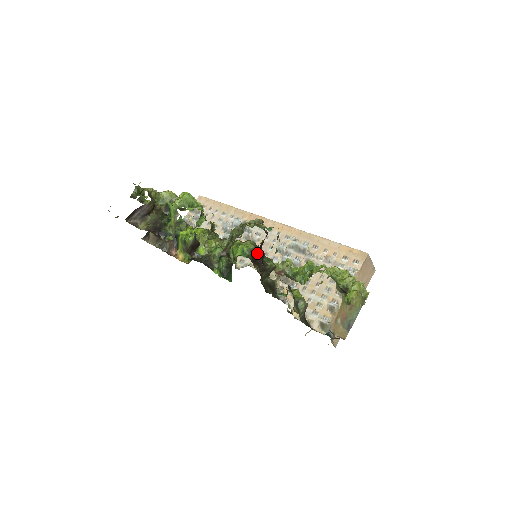
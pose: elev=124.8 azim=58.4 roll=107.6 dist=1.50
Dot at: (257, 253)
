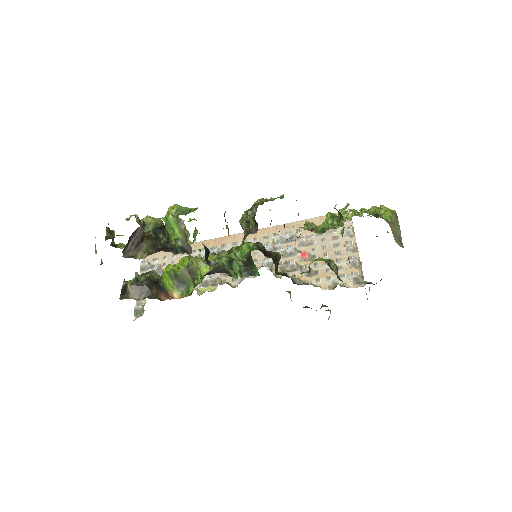
Dot at: (261, 247)
